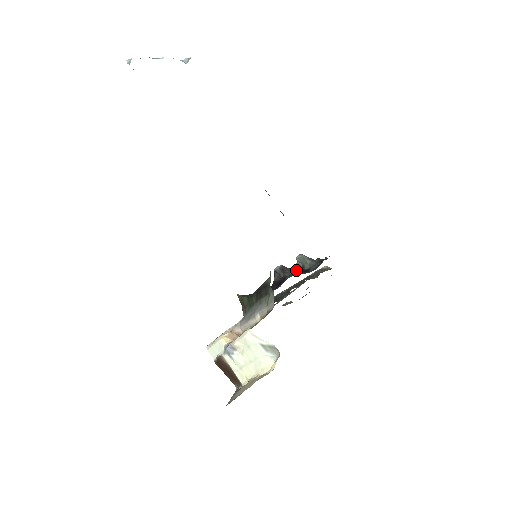
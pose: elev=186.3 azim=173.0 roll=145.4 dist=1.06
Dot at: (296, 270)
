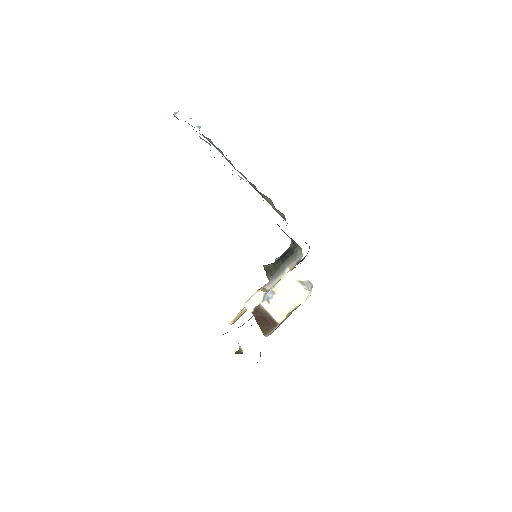
Dot at: occluded
